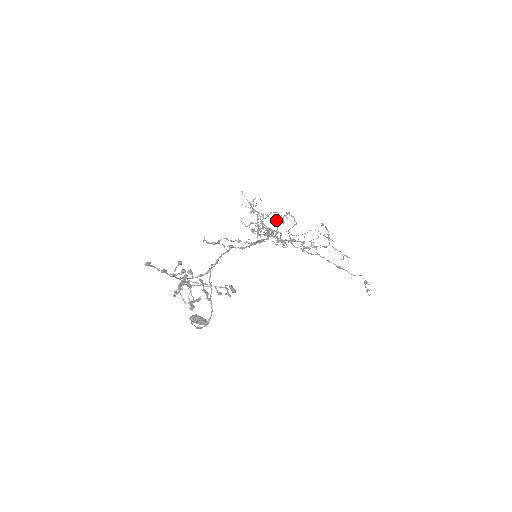
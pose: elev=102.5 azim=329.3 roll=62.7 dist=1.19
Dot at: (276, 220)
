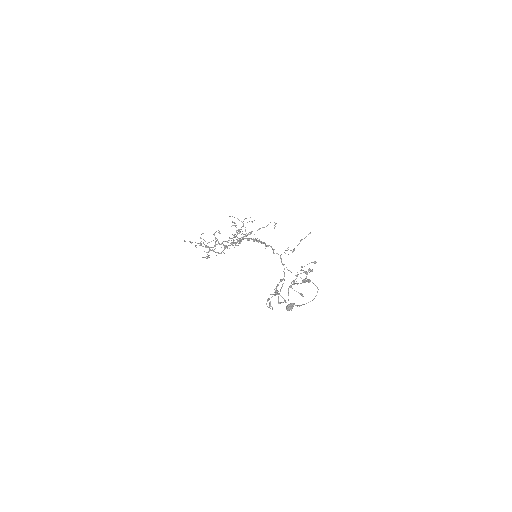
Dot at: (238, 230)
